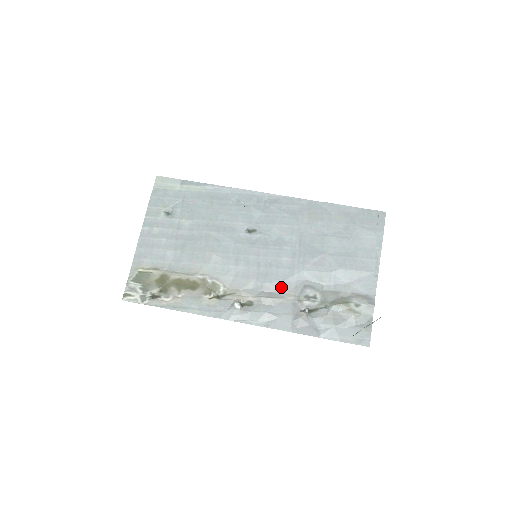
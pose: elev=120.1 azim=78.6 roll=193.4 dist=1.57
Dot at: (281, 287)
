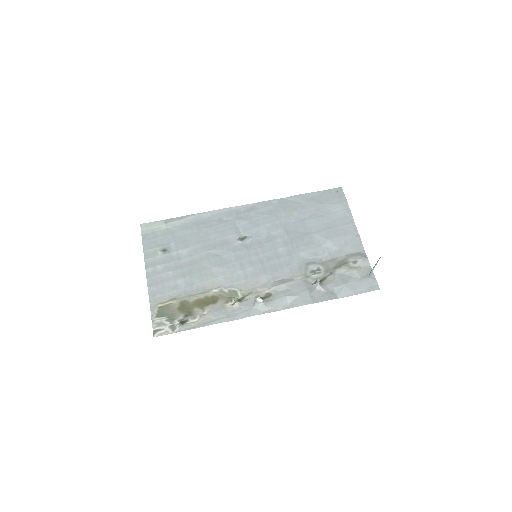
Dot at: (288, 272)
